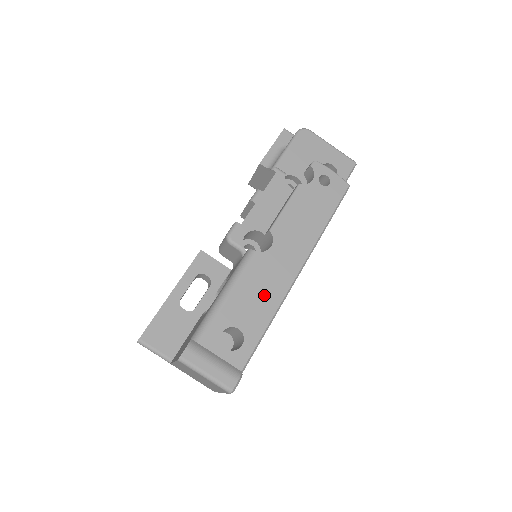
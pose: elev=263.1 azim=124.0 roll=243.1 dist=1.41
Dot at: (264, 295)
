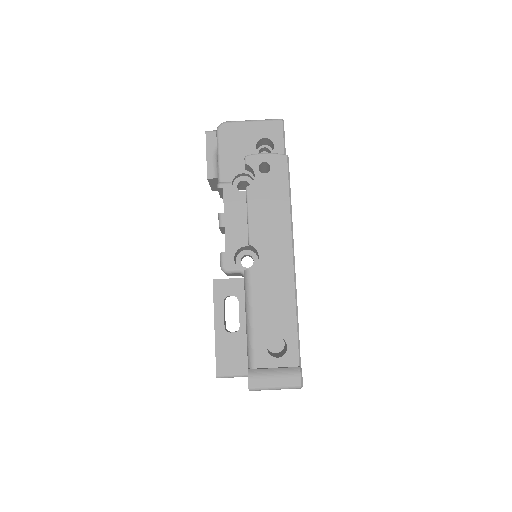
Dot at: (278, 298)
